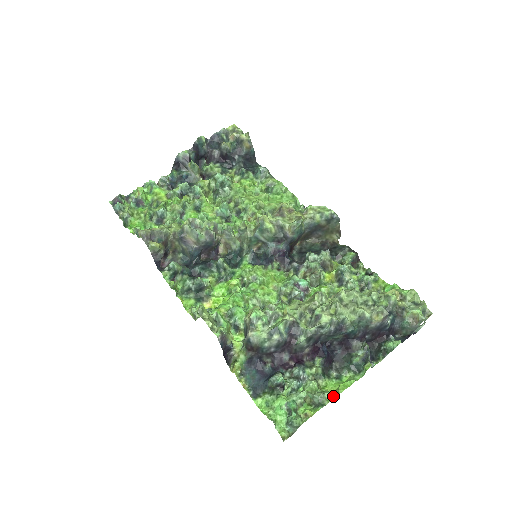
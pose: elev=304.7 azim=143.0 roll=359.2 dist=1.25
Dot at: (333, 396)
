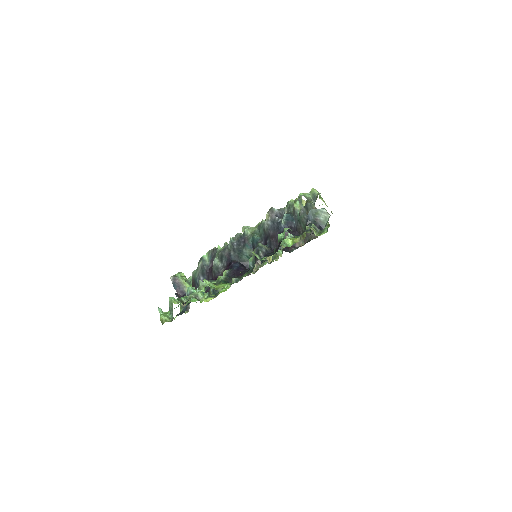
Dot at: occluded
